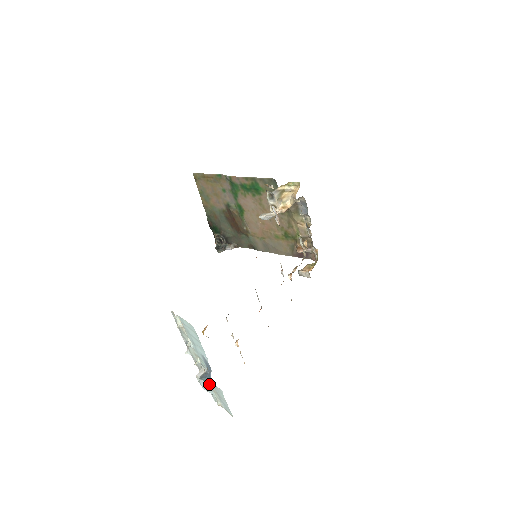
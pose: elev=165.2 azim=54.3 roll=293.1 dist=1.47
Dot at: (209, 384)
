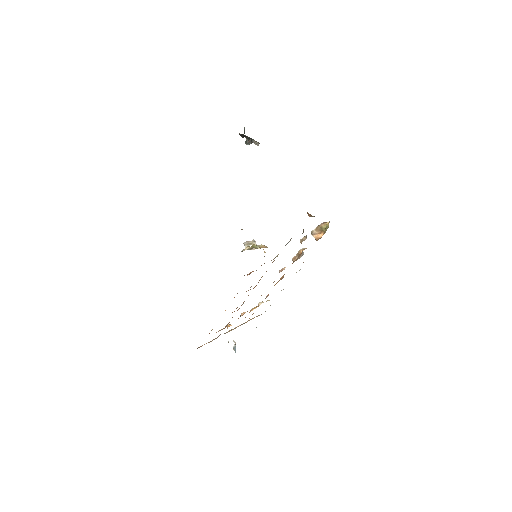
Dot at: occluded
